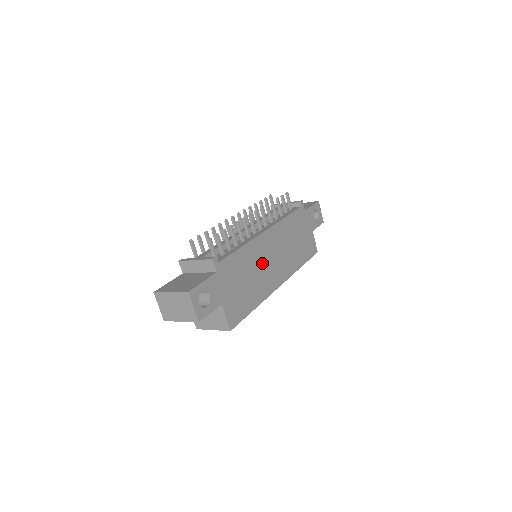
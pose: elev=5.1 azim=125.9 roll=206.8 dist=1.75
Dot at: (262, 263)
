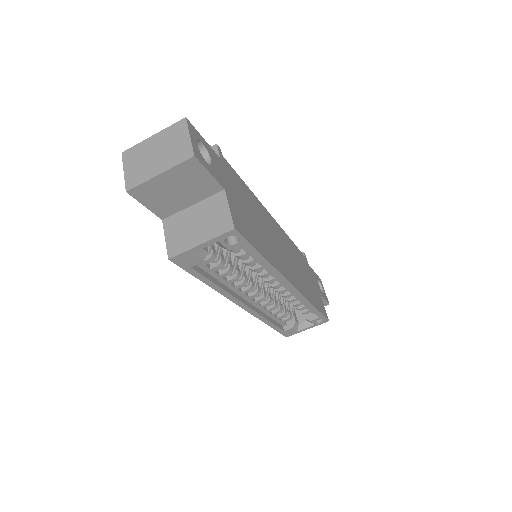
Dot at: (270, 234)
